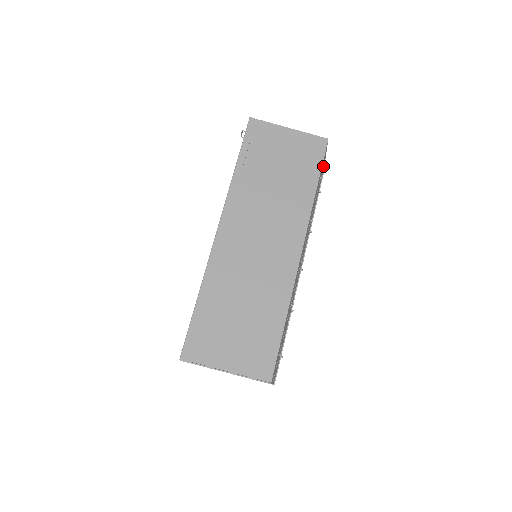
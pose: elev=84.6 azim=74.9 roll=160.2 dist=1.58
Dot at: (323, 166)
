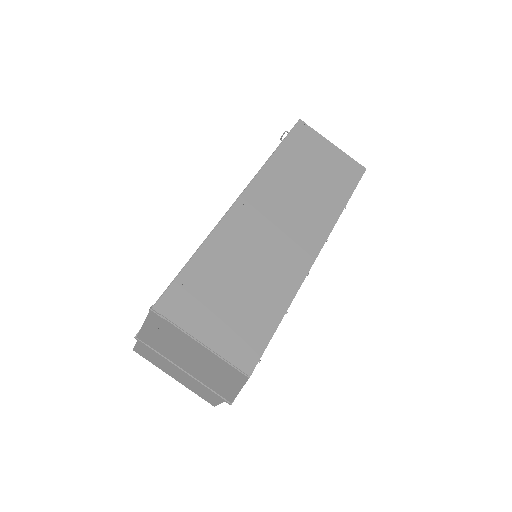
Dot at: occluded
